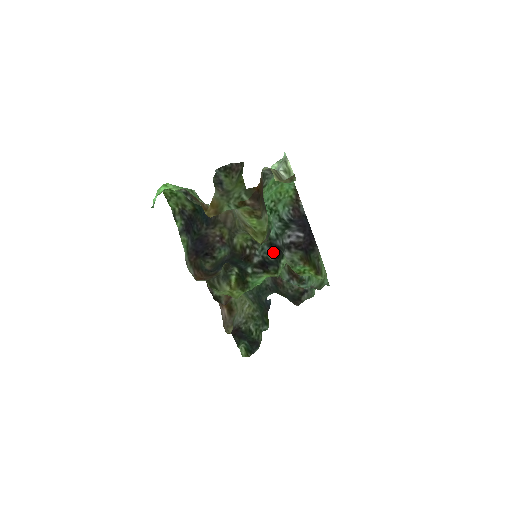
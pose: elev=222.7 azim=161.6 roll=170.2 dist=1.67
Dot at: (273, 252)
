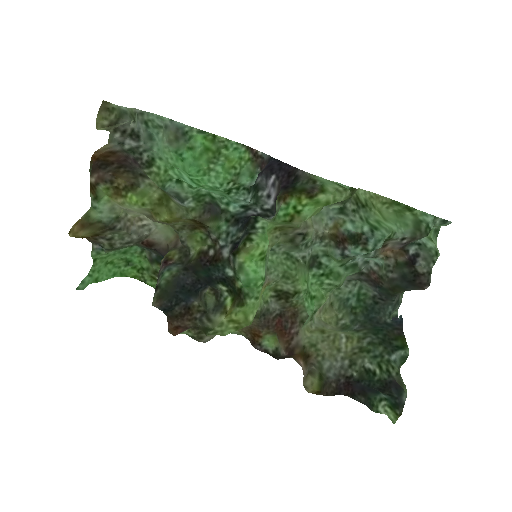
Dot at: (242, 226)
